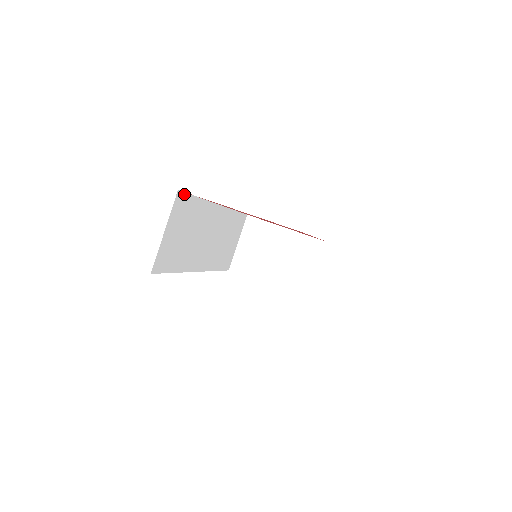
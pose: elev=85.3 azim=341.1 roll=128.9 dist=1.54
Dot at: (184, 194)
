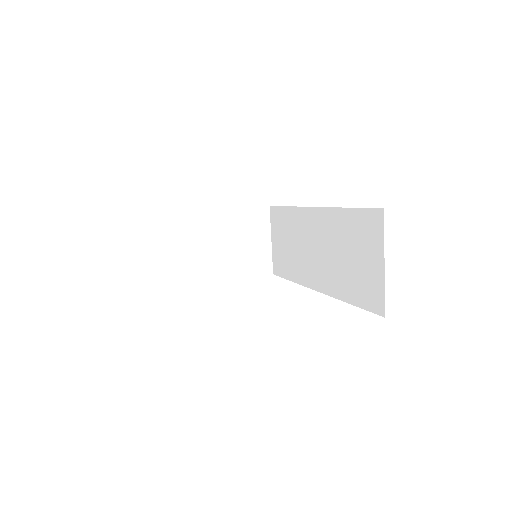
Dot at: occluded
